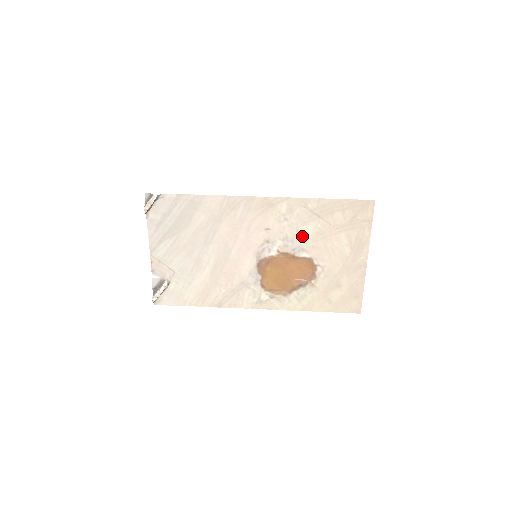
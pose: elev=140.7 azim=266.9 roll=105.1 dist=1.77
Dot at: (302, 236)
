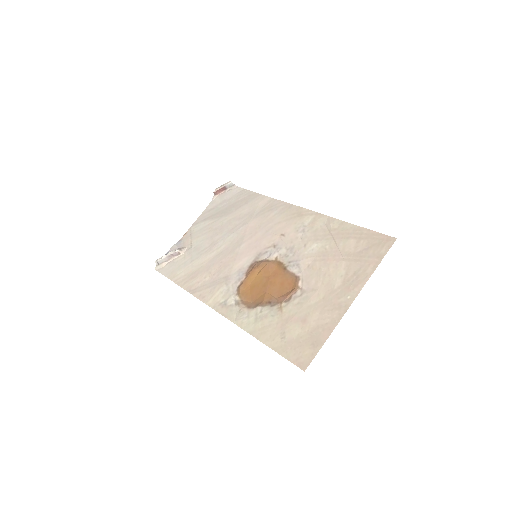
Dot at: (306, 251)
